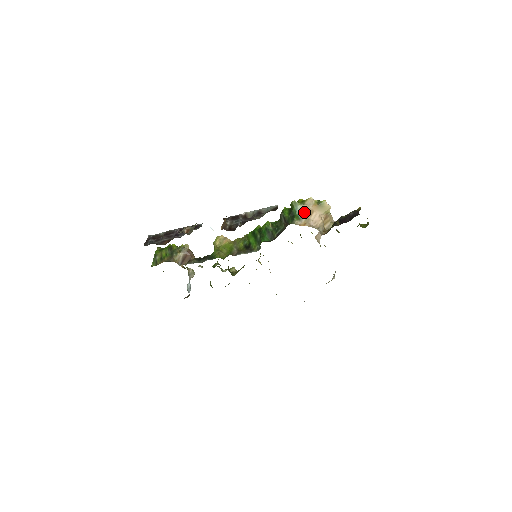
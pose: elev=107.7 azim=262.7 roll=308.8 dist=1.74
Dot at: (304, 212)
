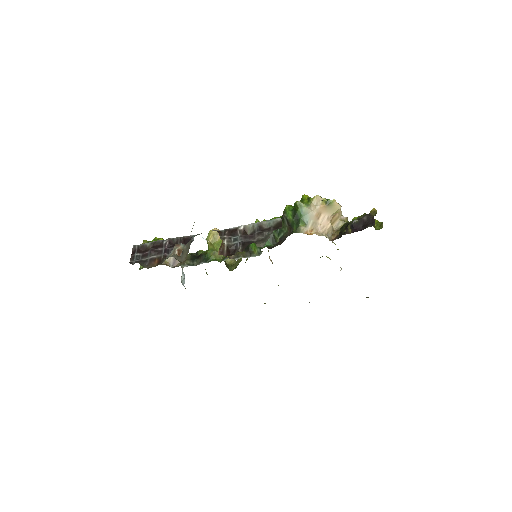
Dot at: (310, 215)
